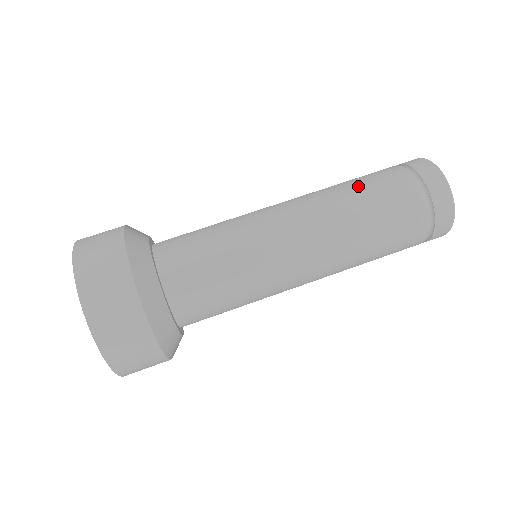
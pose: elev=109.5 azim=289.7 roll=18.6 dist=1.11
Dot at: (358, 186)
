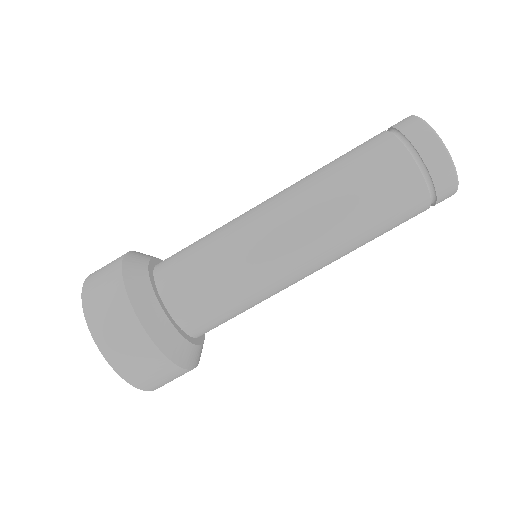
Dot at: (362, 196)
